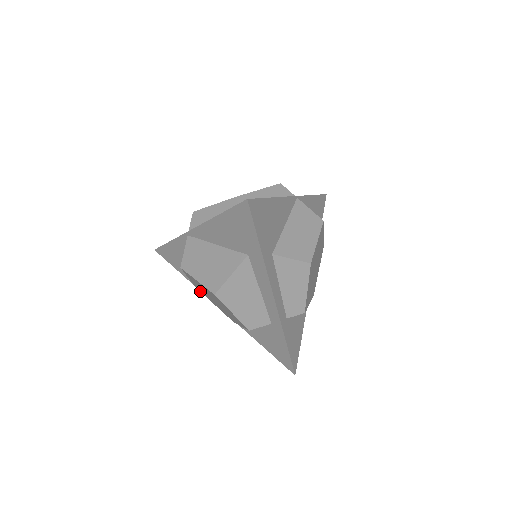
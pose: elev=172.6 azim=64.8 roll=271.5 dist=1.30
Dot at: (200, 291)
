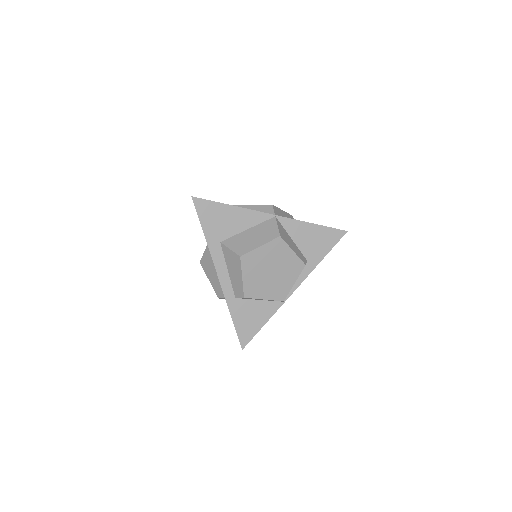
Dot at: occluded
